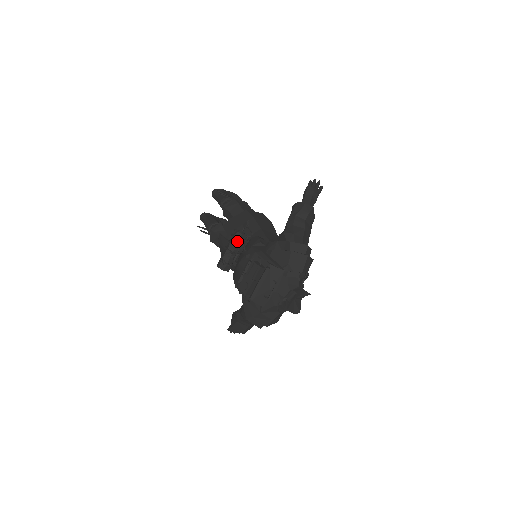
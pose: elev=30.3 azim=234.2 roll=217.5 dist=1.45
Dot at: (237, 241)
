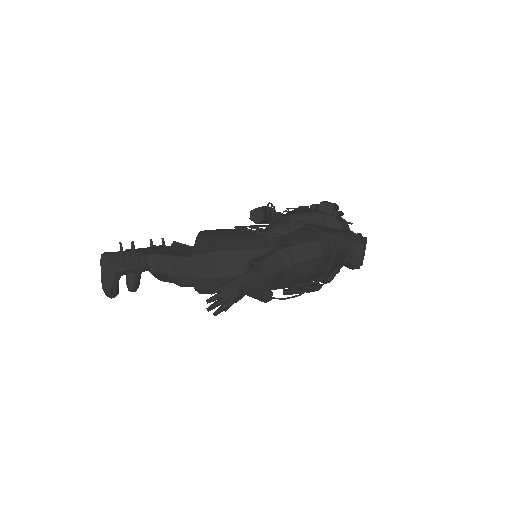
Dot at: occluded
